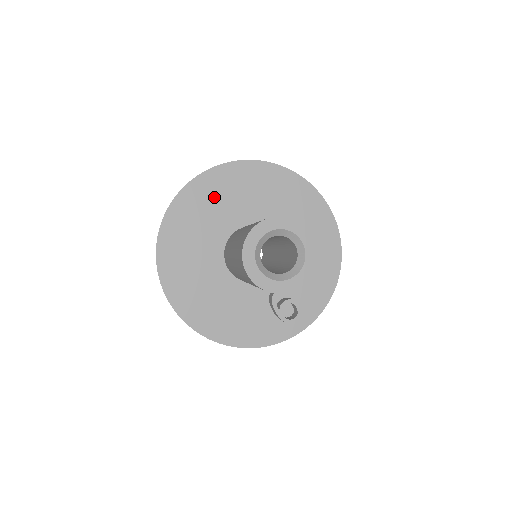
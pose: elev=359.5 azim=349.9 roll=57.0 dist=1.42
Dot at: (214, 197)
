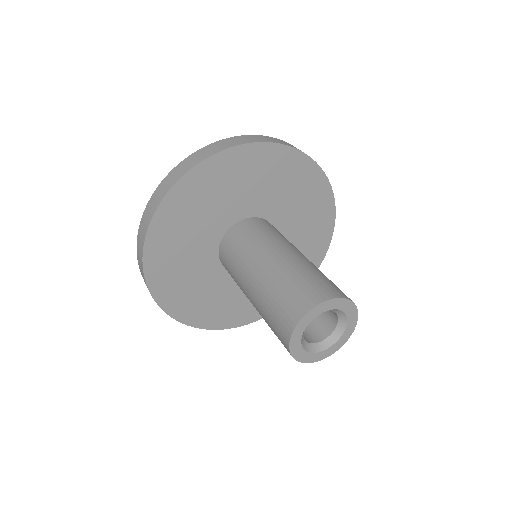
Dot at: (224, 183)
